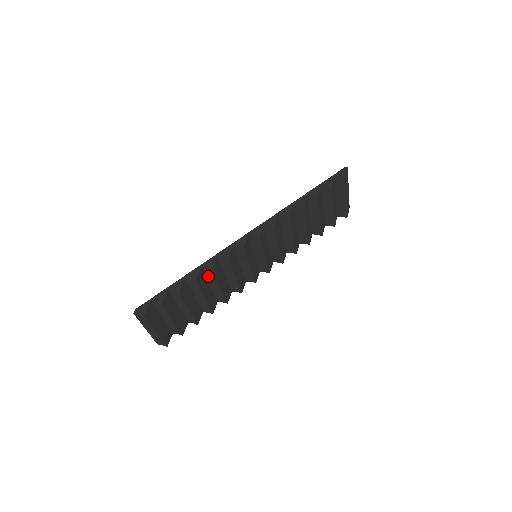
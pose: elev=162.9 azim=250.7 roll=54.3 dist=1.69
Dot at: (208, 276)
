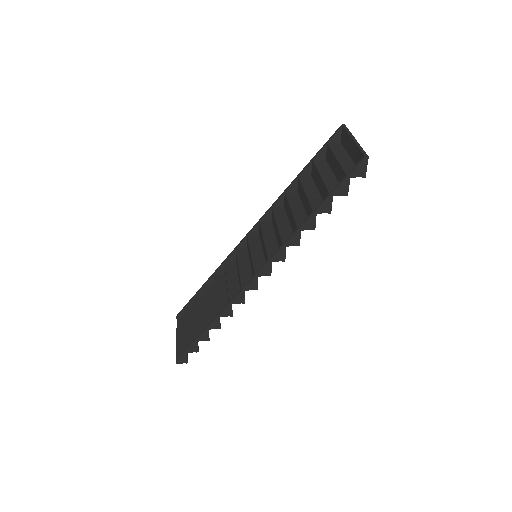
Dot at: (222, 306)
